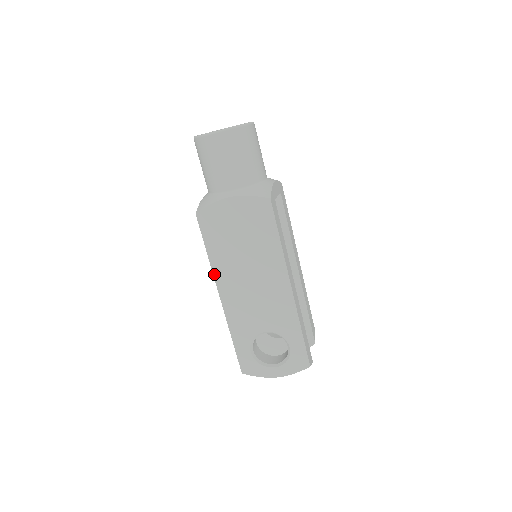
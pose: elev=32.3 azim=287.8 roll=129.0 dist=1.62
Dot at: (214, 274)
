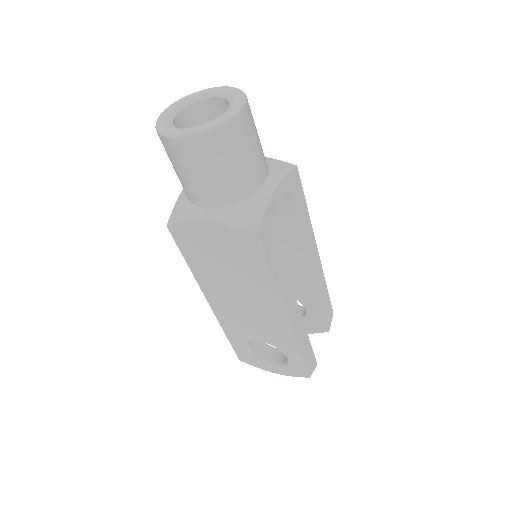
Dot at: (199, 283)
